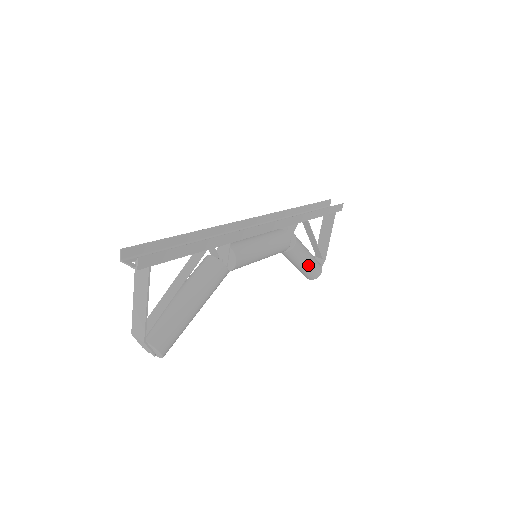
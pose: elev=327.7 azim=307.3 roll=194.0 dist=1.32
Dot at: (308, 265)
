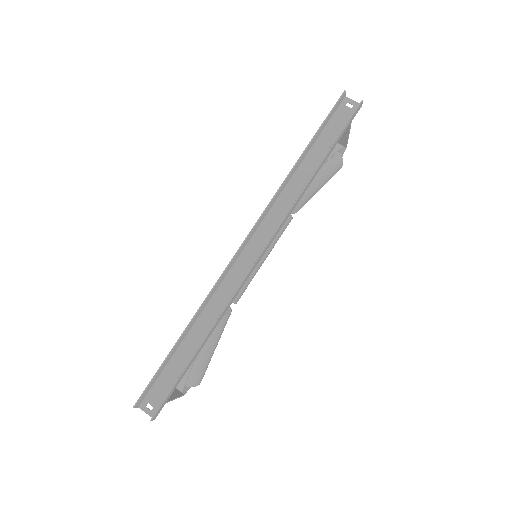
Dot at: (322, 186)
